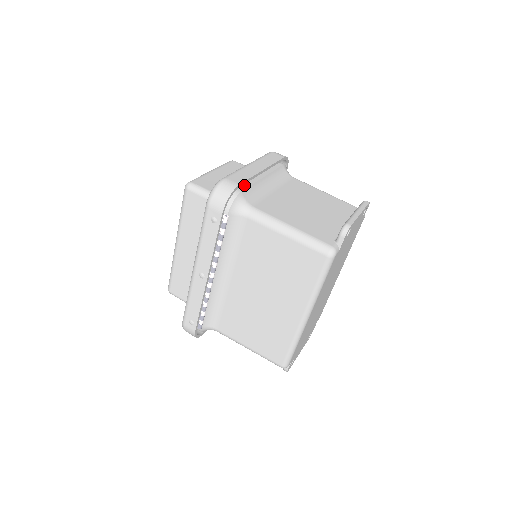
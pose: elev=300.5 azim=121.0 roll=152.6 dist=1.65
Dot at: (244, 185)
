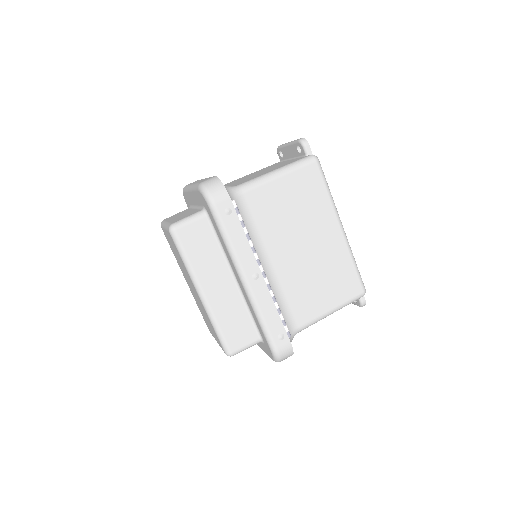
Dot at: occluded
